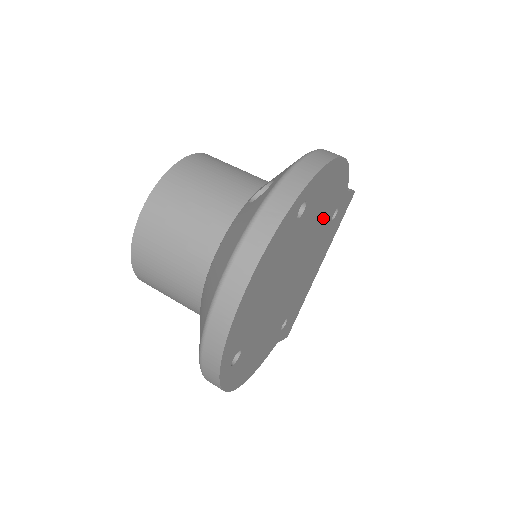
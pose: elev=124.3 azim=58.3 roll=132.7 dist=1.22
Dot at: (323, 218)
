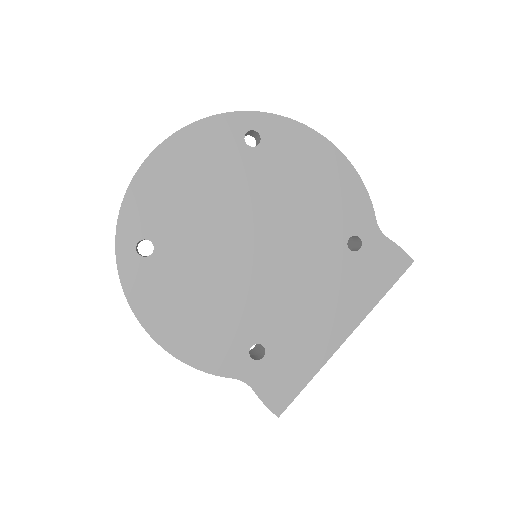
Dot at: (317, 213)
